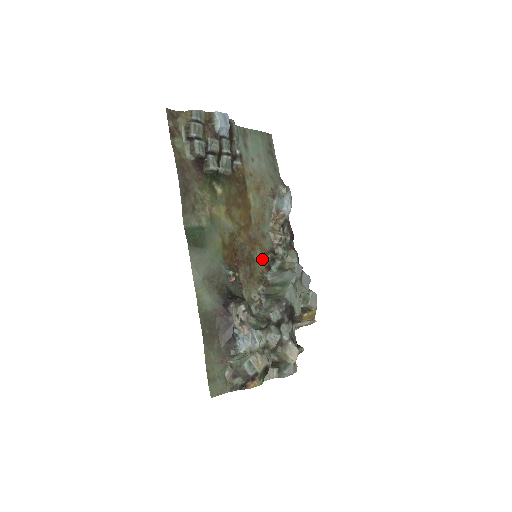
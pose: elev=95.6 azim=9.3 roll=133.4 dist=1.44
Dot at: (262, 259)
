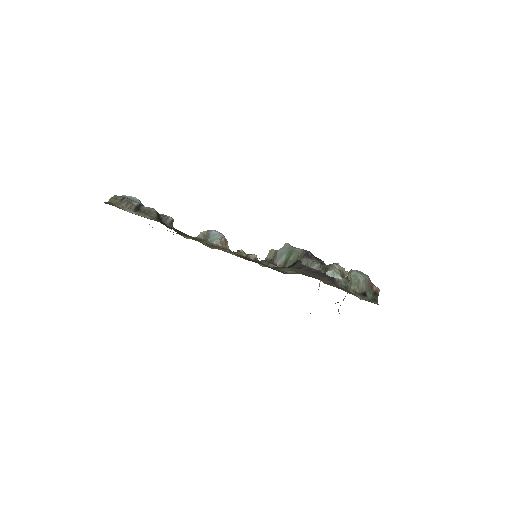
Dot at: occluded
